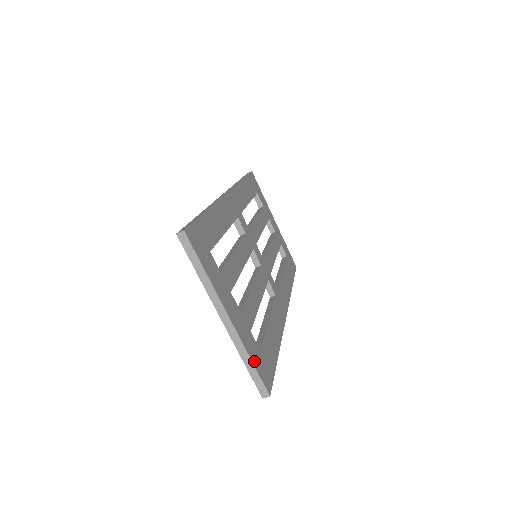
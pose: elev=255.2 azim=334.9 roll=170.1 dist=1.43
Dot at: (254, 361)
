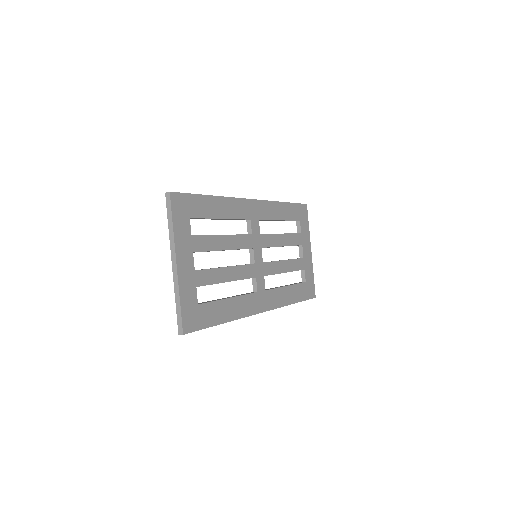
Dot at: (183, 304)
